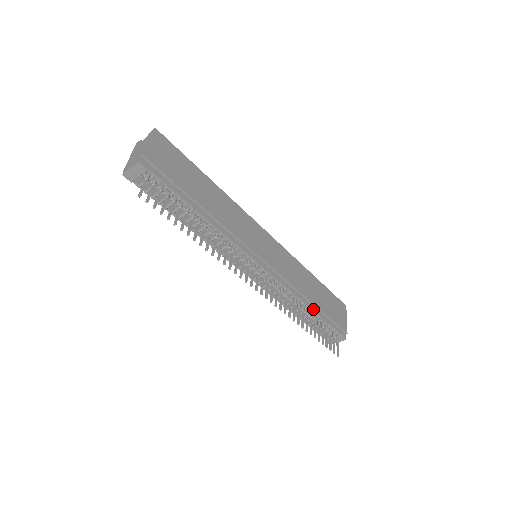
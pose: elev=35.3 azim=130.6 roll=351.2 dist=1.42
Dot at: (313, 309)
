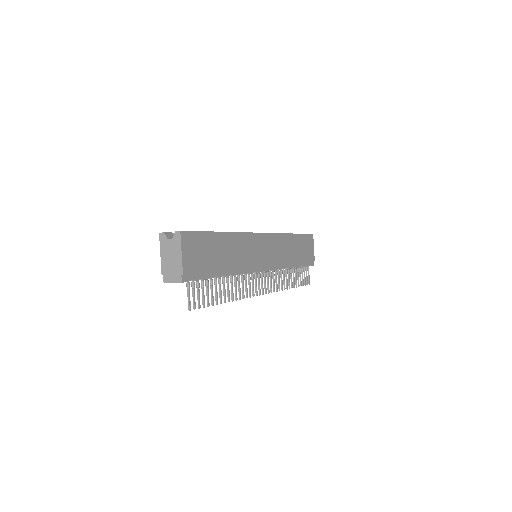
Dot at: (295, 266)
